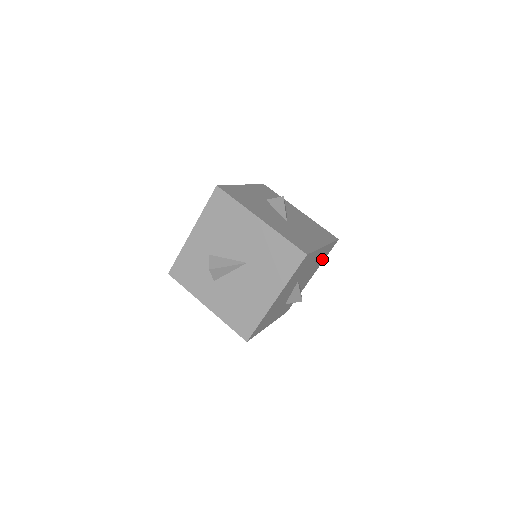
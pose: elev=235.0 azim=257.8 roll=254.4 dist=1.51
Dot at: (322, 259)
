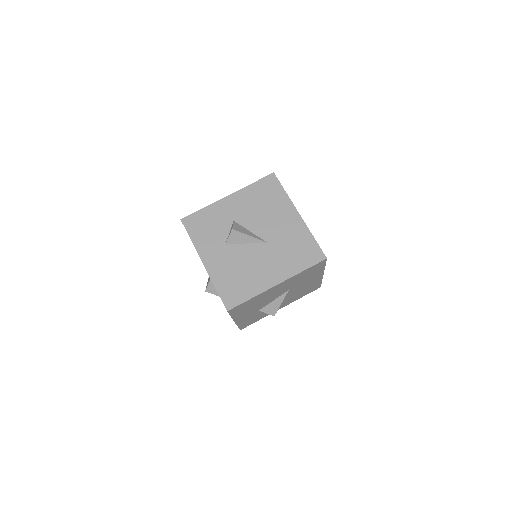
Dot at: (302, 294)
